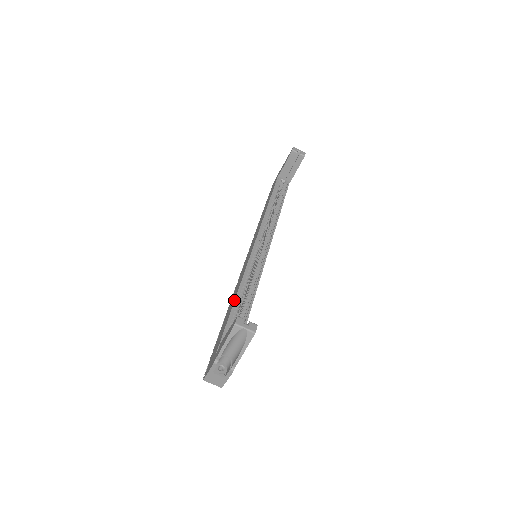
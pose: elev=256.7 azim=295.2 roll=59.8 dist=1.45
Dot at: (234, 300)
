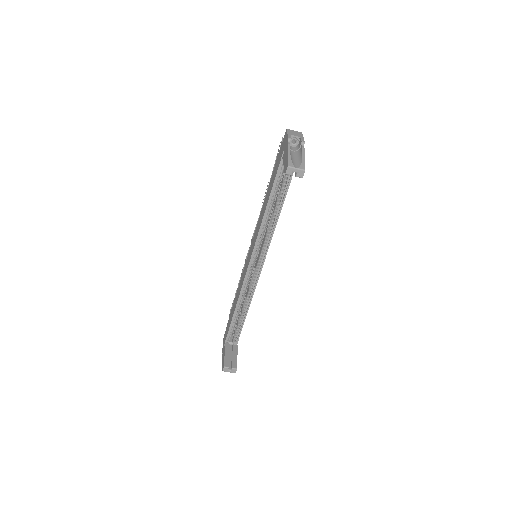
Dot at: (234, 311)
